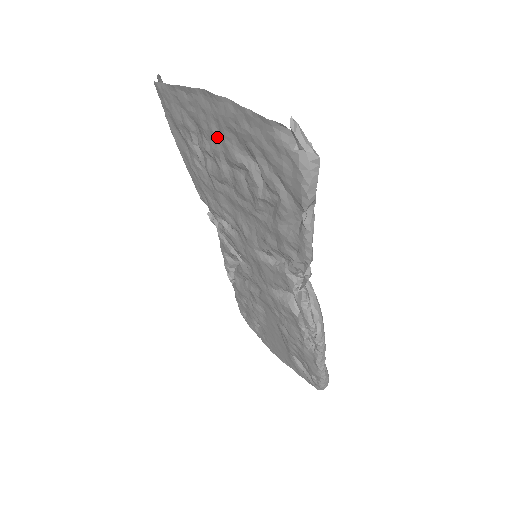
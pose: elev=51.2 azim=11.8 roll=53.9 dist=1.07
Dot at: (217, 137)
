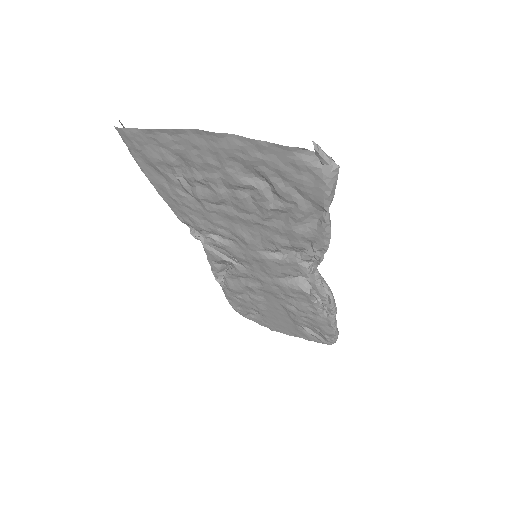
Dot at: (214, 167)
